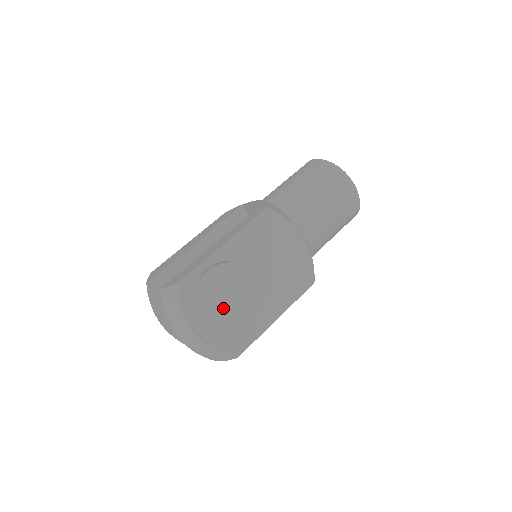
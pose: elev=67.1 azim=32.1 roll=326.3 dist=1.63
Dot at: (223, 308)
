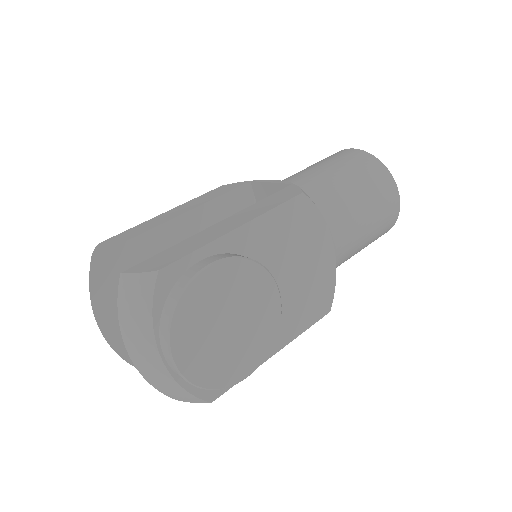
Dot at: (215, 326)
